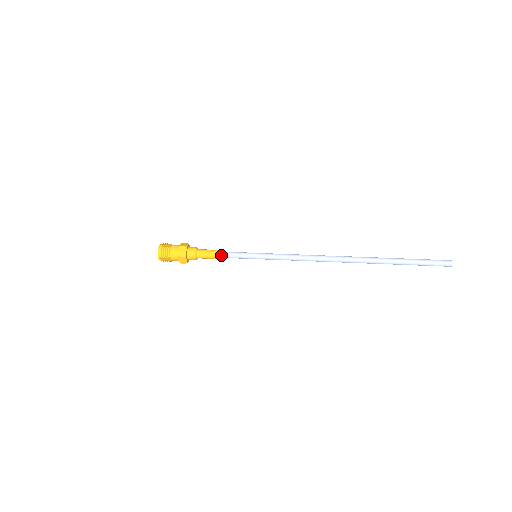
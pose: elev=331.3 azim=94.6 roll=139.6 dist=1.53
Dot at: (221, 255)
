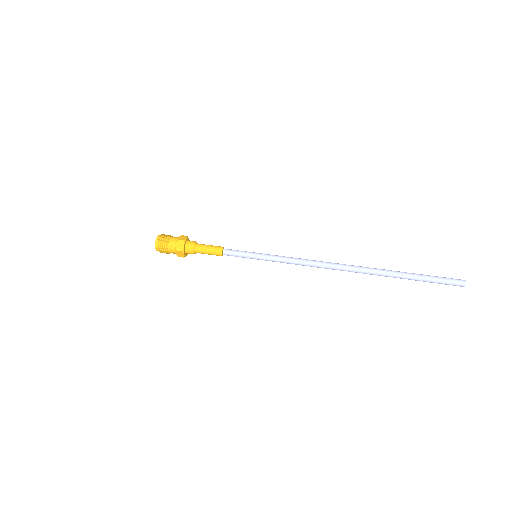
Dot at: occluded
